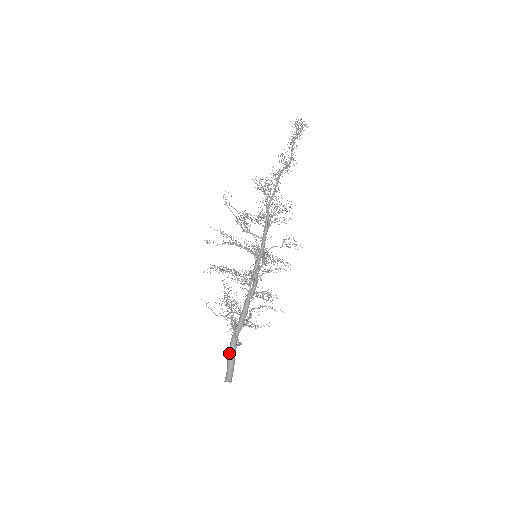
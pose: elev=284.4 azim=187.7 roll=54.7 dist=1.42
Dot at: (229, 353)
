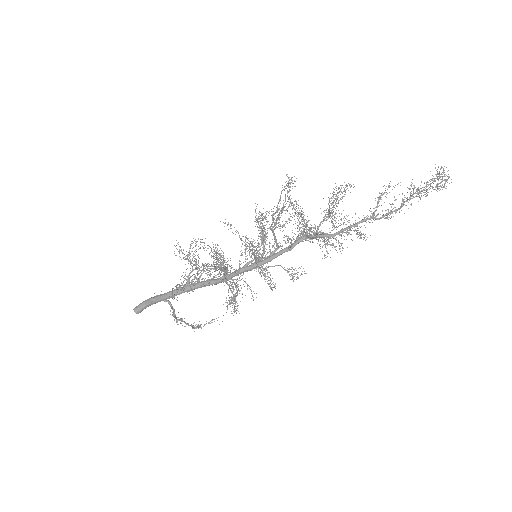
Dot at: (156, 299)
